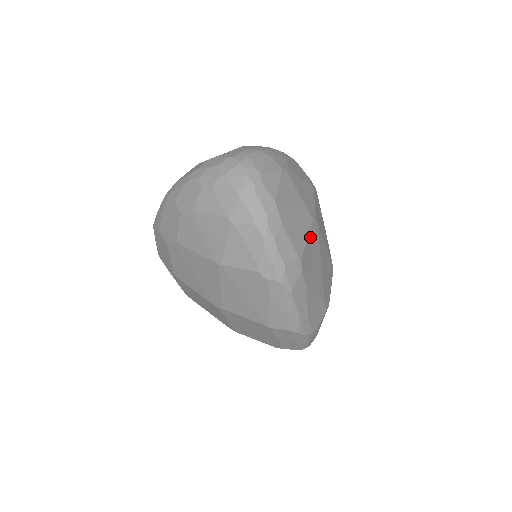
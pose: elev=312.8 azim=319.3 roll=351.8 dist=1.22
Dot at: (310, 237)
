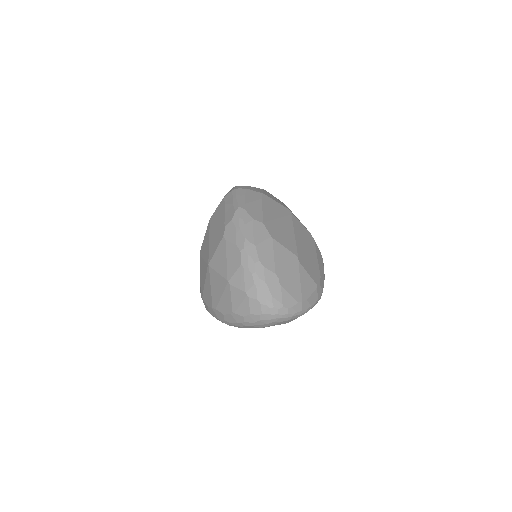
Dot at: (306, 269)
